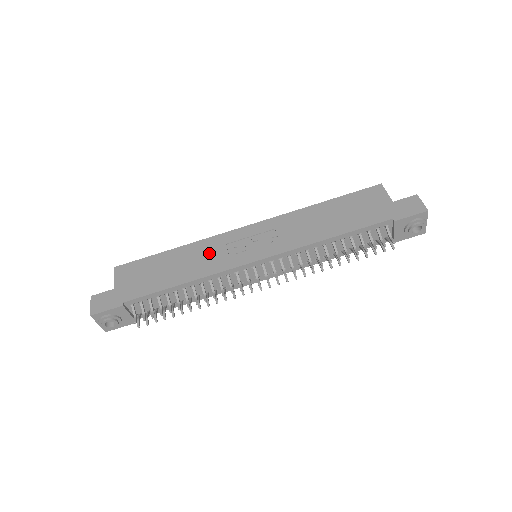
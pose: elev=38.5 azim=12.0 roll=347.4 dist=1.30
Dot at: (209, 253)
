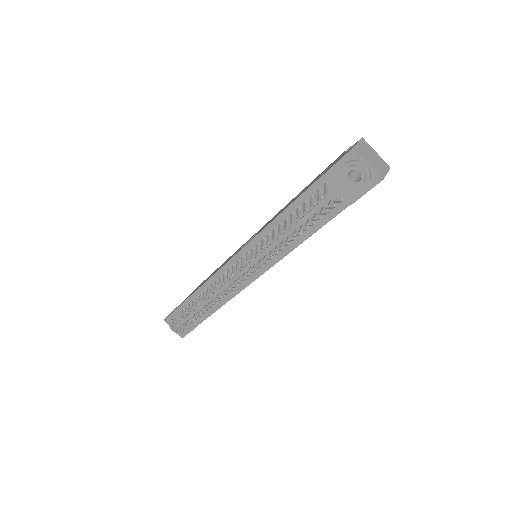
Dot at: (227, 260)
